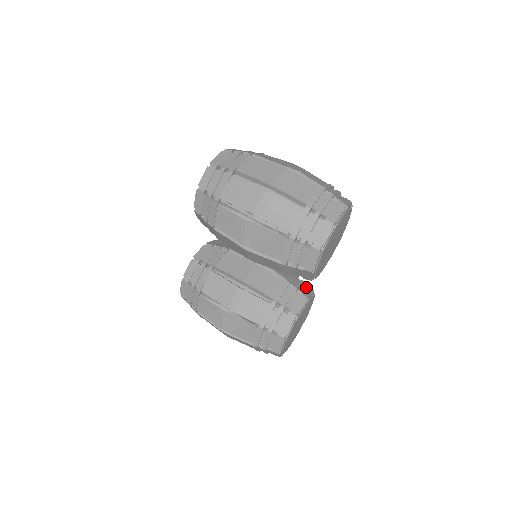
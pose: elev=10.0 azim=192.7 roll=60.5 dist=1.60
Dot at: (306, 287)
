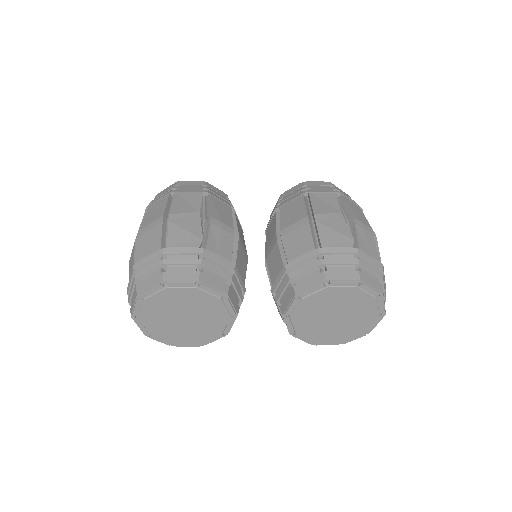
Dot at: occluded
